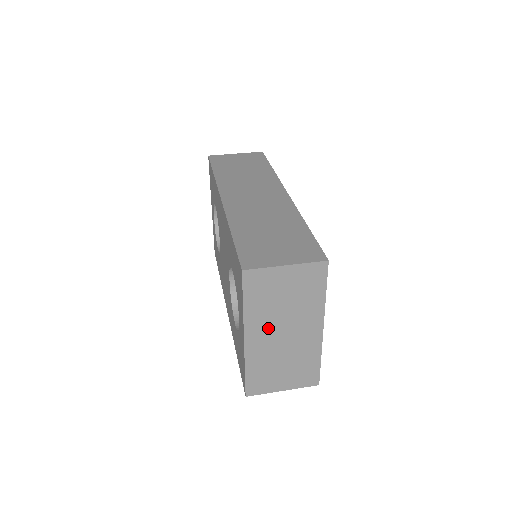
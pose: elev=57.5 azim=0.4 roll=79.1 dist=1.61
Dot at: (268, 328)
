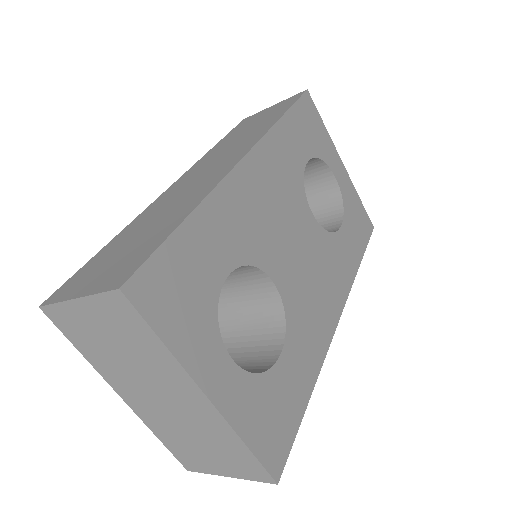
Dot at: (134, 386)
